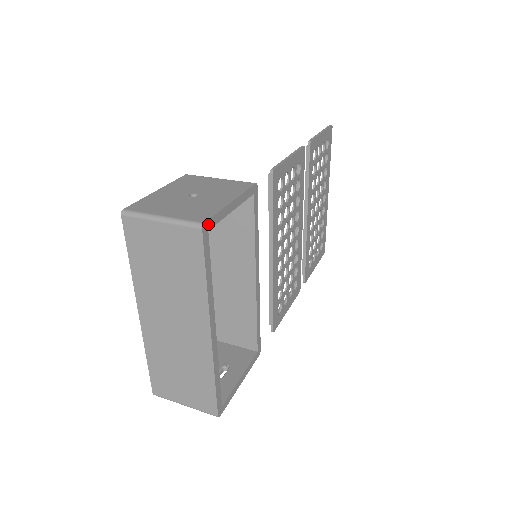
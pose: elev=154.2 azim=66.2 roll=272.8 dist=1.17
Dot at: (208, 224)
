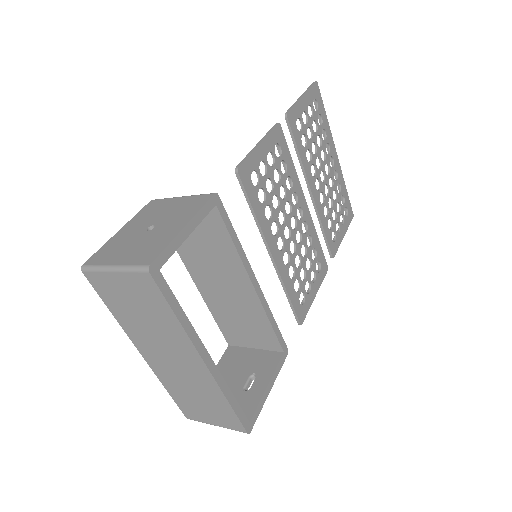
Dot at: (156, 263)
